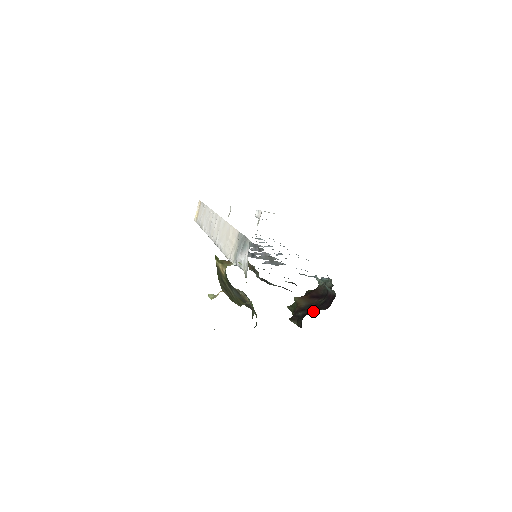
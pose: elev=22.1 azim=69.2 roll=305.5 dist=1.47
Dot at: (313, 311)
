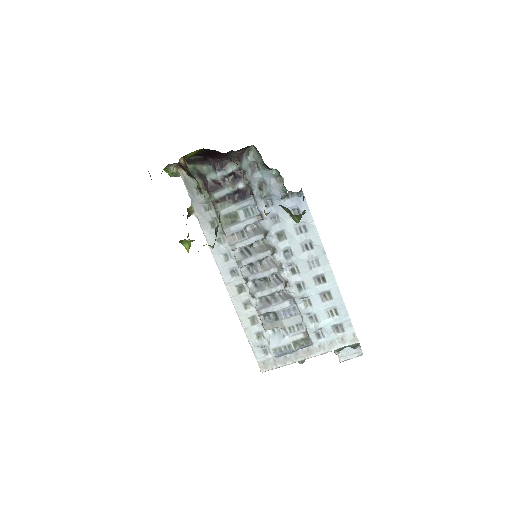
Dot at: occluded
